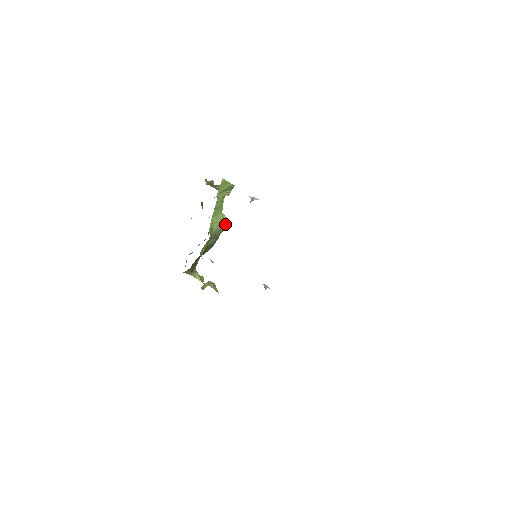
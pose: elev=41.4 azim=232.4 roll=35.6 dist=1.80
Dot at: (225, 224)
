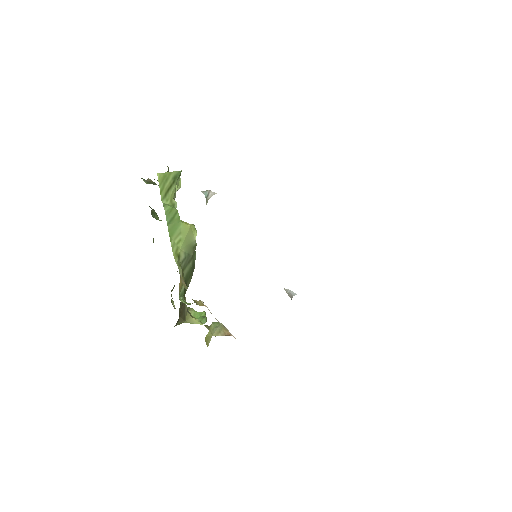
Dot at: (194, 234)
